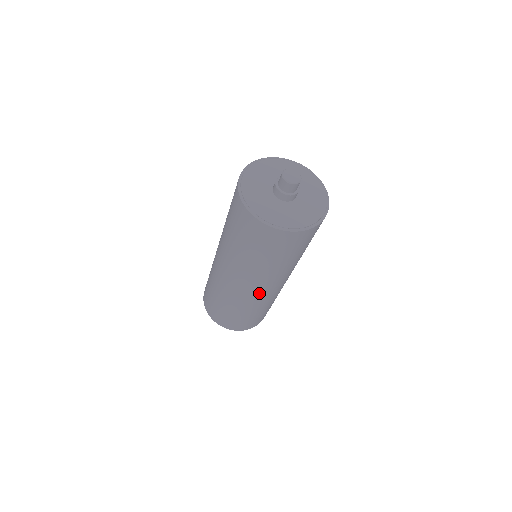
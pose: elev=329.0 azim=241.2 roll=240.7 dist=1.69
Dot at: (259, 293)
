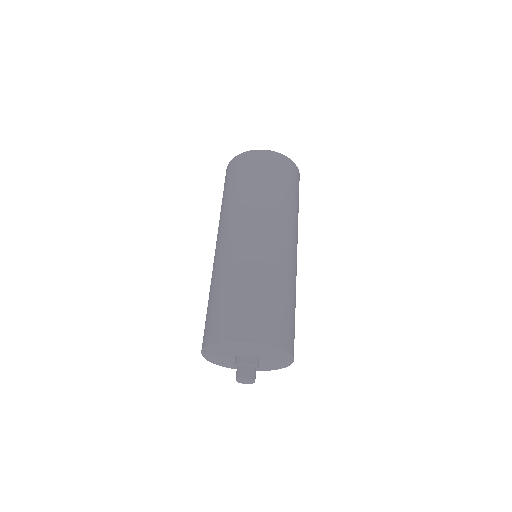
Dot at: (231, 242)
